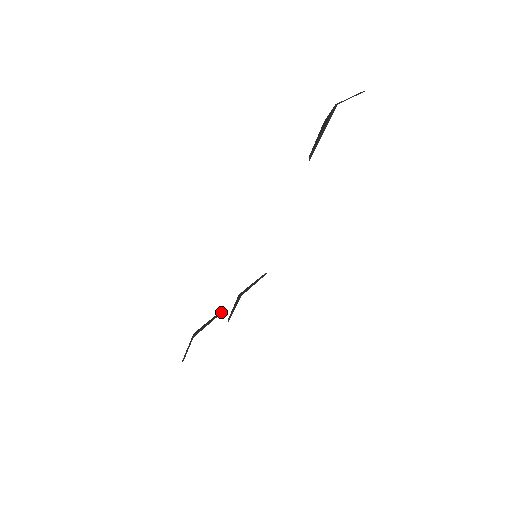
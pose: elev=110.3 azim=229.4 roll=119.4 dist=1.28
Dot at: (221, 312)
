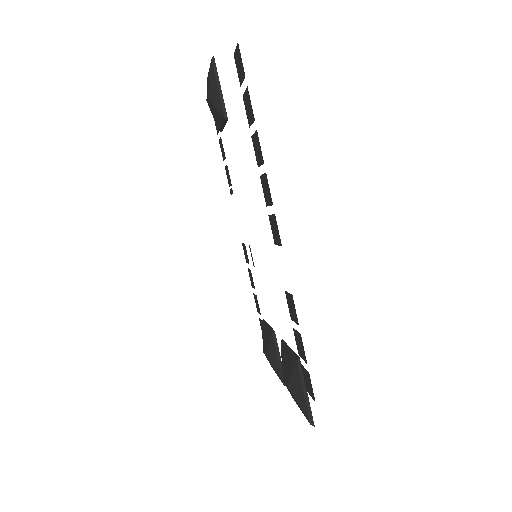
Dot at: (283, 342)
